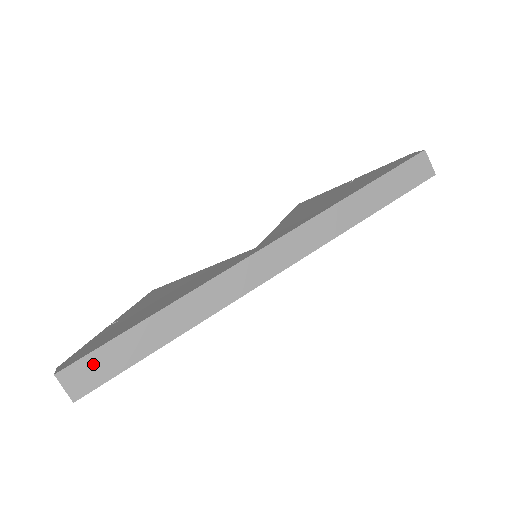
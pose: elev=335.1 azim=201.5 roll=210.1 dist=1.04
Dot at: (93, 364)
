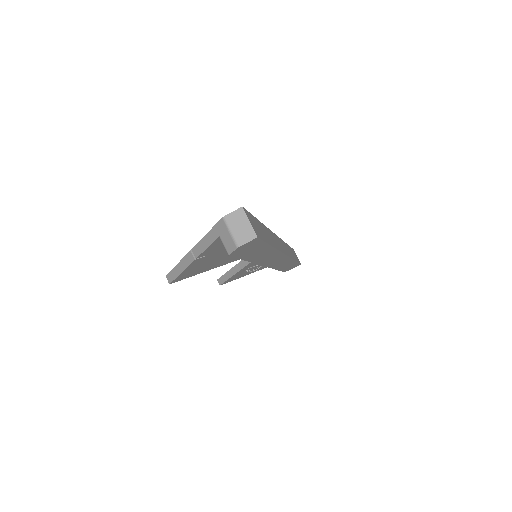
Dot at: (254, 222)
